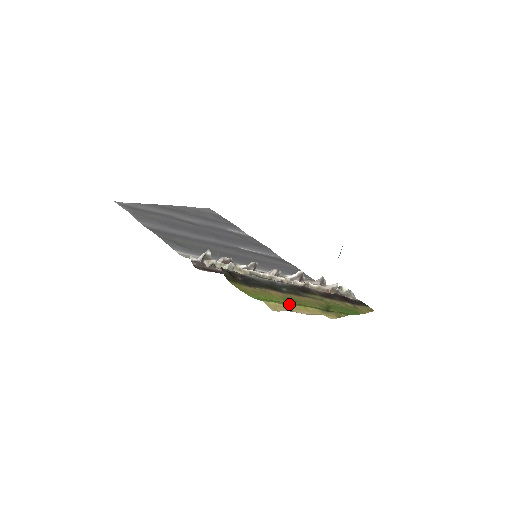
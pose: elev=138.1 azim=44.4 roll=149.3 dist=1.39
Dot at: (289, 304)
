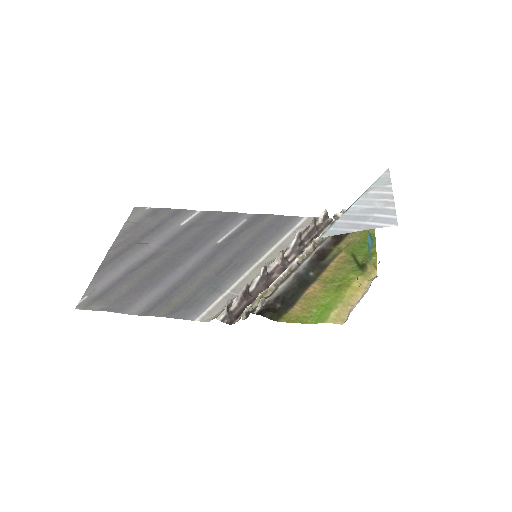
Dot at: (339, 297)
